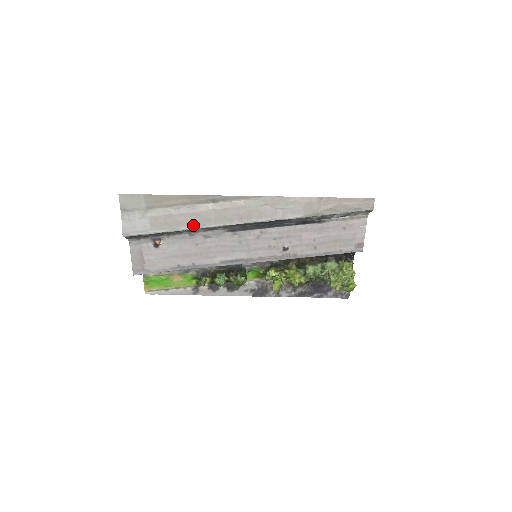
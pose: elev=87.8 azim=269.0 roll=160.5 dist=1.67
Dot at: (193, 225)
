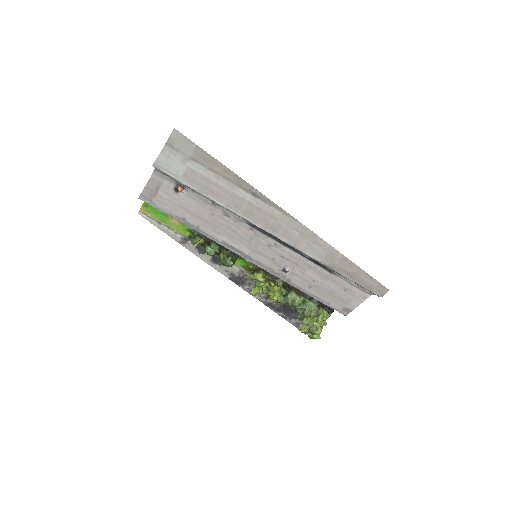
Dot at: (222, 201)
